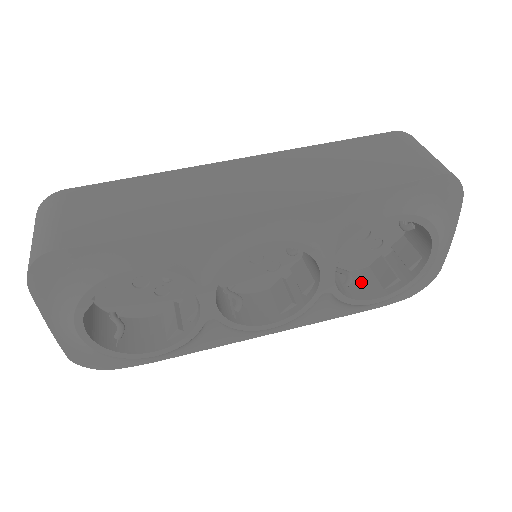
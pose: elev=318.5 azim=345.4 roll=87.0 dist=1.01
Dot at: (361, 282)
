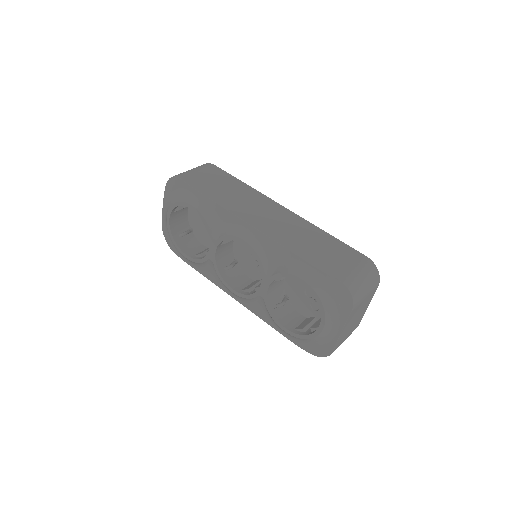
Dot at: (292, 318)
